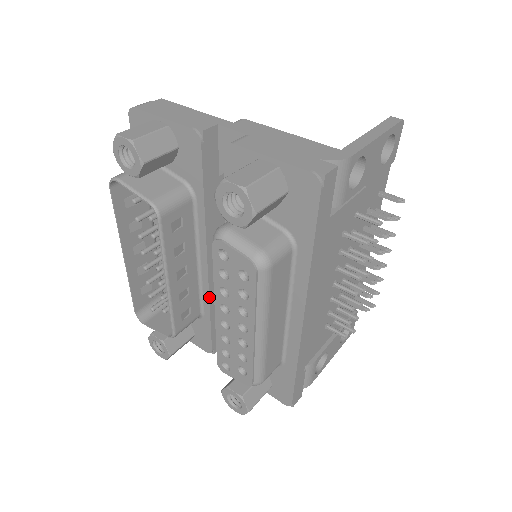
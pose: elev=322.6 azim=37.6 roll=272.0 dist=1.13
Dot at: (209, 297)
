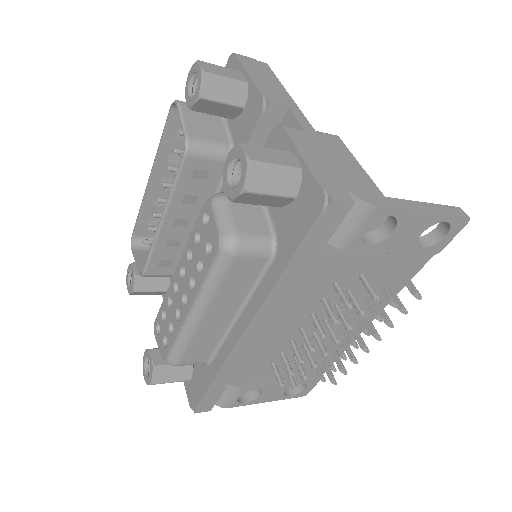
Dot at: occluded
